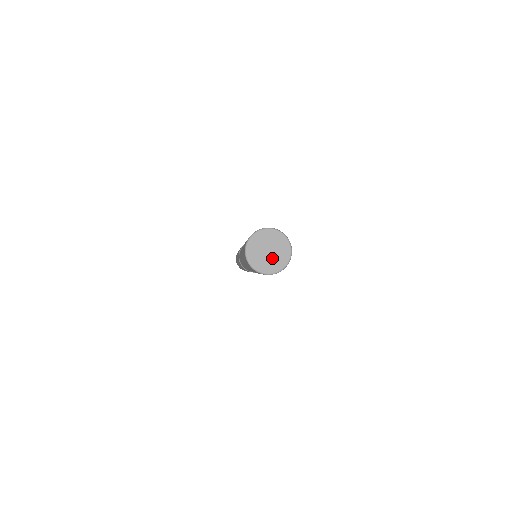
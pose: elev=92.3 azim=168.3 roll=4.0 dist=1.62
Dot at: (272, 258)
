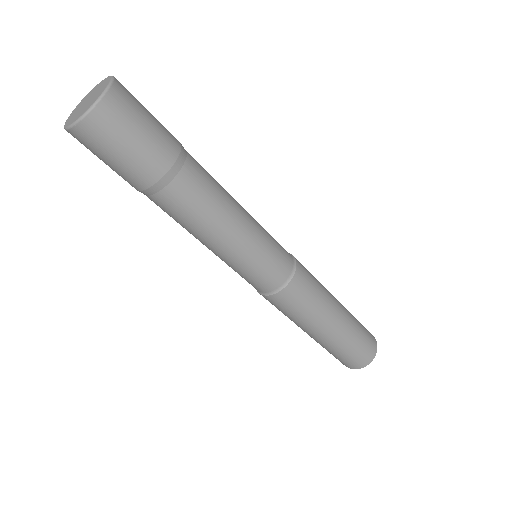
Dot at: (91, 100)
